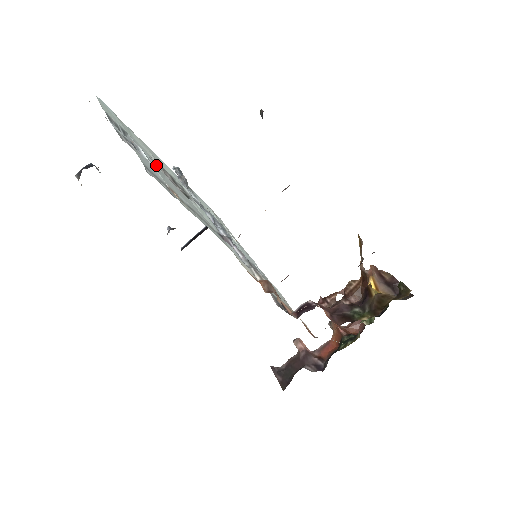
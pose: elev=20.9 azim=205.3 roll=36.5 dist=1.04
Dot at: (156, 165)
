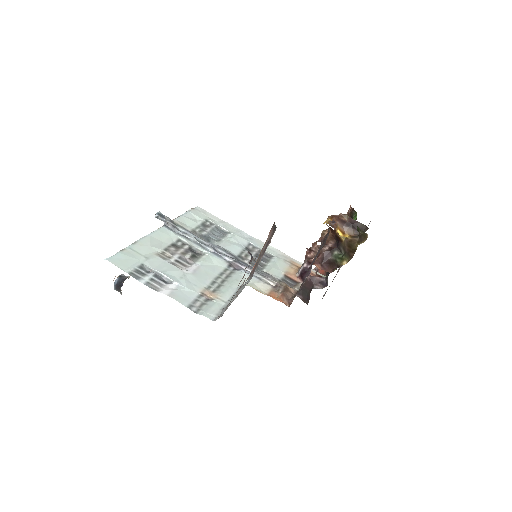
Dot at: (175, 271)
